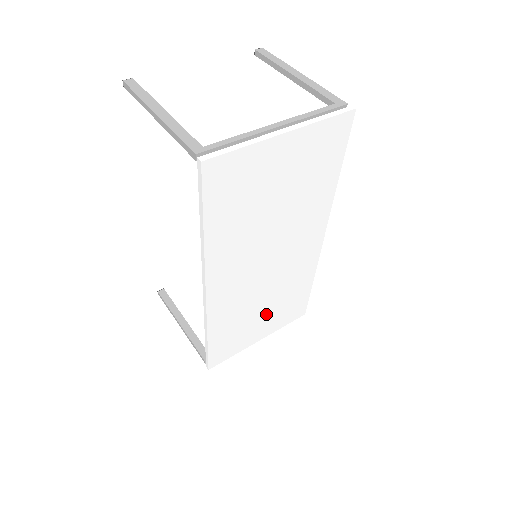
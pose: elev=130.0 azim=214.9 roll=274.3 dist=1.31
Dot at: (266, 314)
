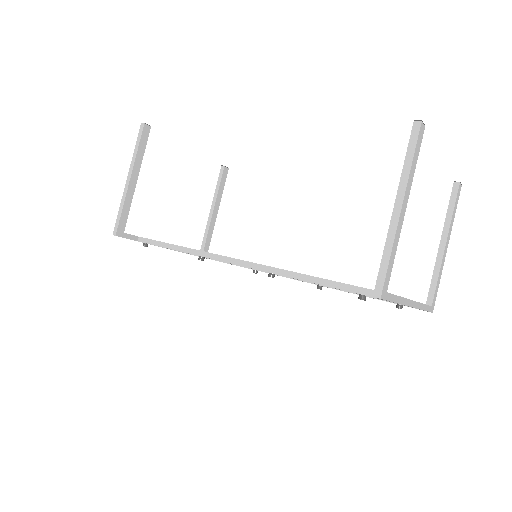
Dot at: occluded
